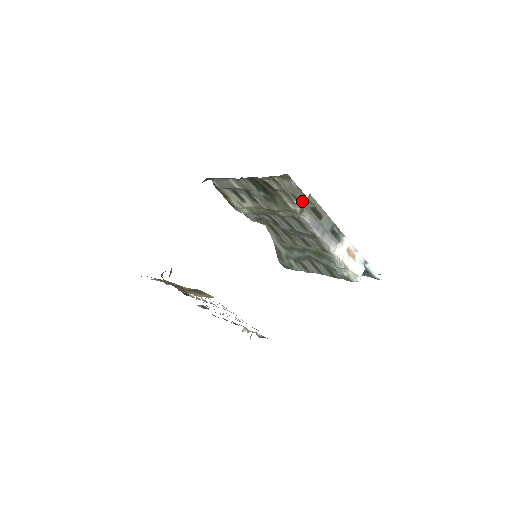
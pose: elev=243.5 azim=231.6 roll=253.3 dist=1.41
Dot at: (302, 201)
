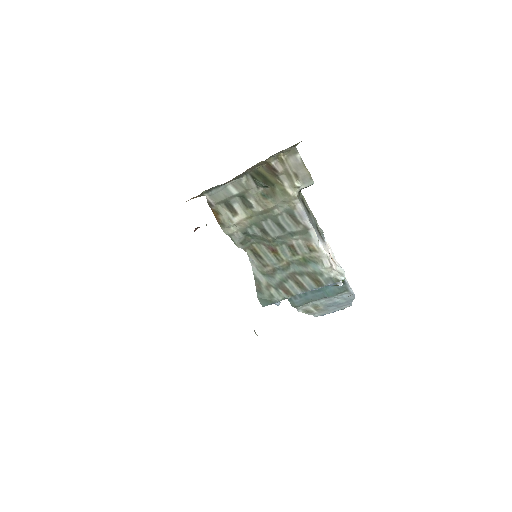
Dot at: (303, 179)
